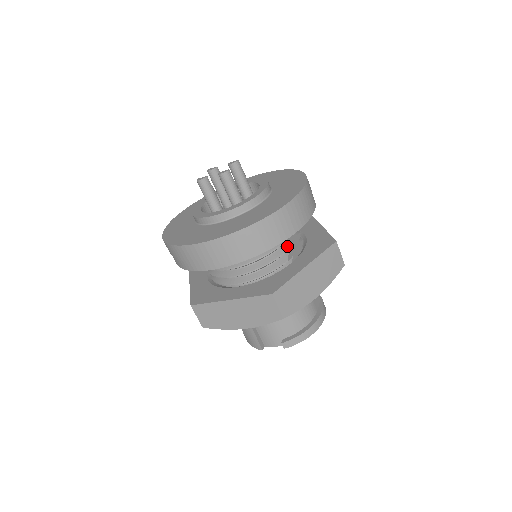
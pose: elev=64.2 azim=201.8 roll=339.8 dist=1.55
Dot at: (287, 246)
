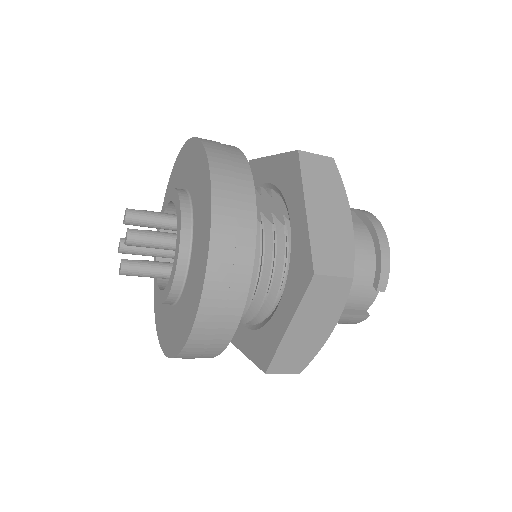
Dot at: (266, 215)
